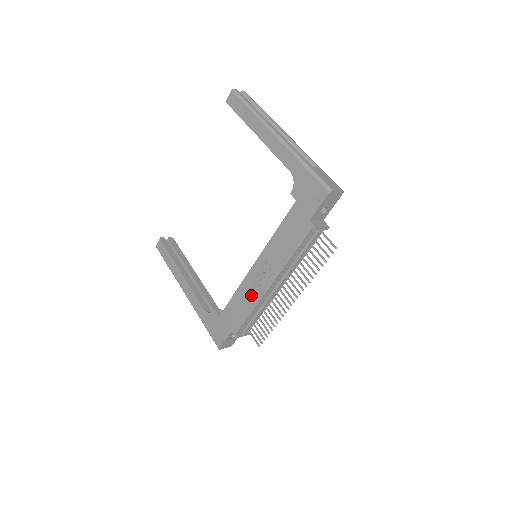
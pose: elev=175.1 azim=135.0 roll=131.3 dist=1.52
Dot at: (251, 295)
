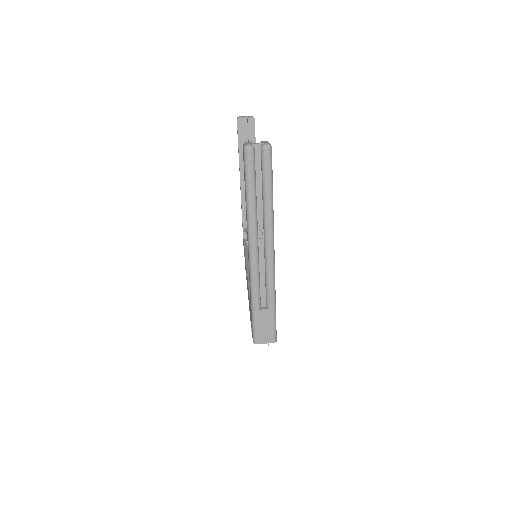
Dot at: occluded
